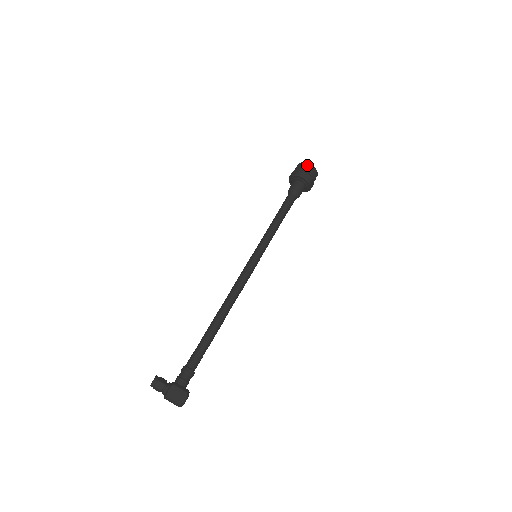
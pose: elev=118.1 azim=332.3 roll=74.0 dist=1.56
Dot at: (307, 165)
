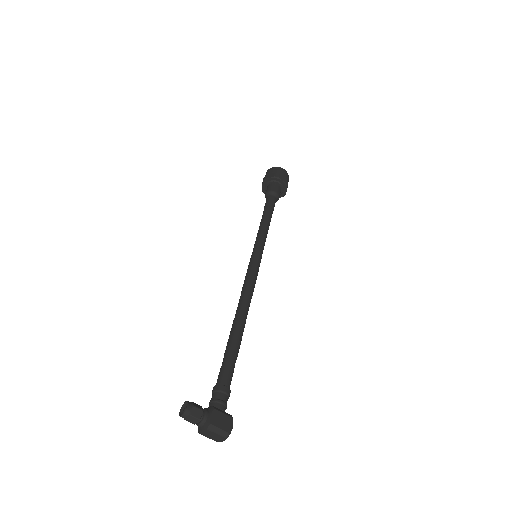
Dot at: (281, 169)
